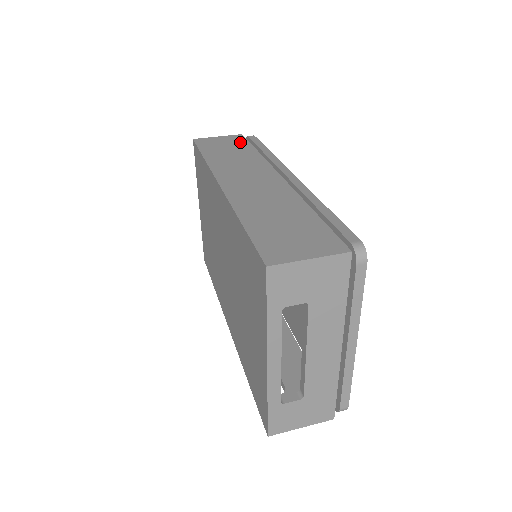
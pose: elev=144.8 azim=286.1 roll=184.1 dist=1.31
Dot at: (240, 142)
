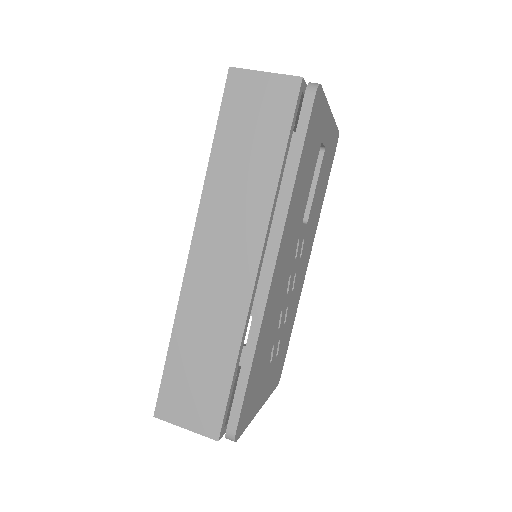
Dot at: (279, 117)
